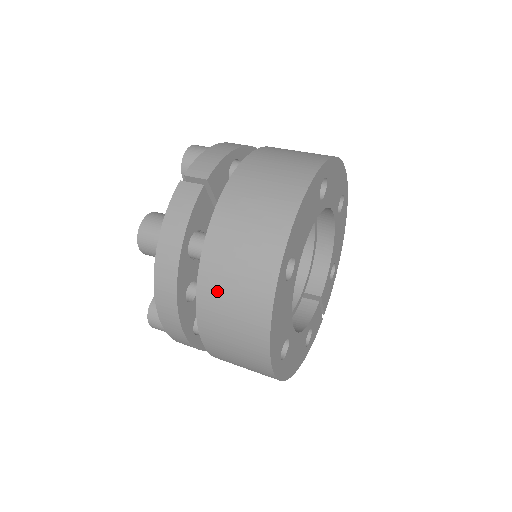
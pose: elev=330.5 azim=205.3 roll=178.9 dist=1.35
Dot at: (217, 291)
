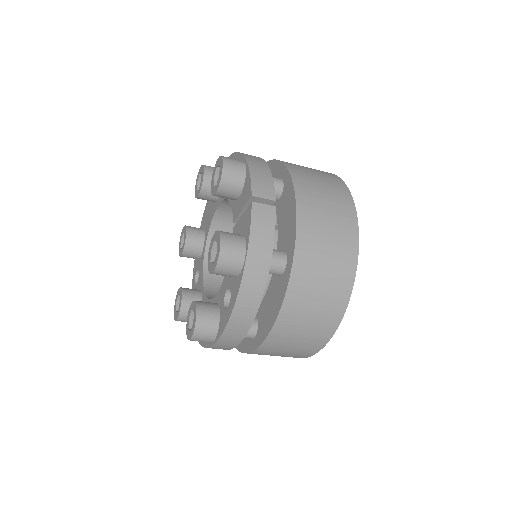
Dot at: (303, 301)
